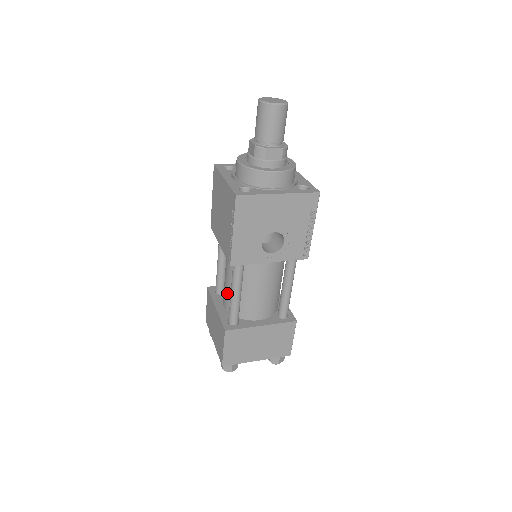
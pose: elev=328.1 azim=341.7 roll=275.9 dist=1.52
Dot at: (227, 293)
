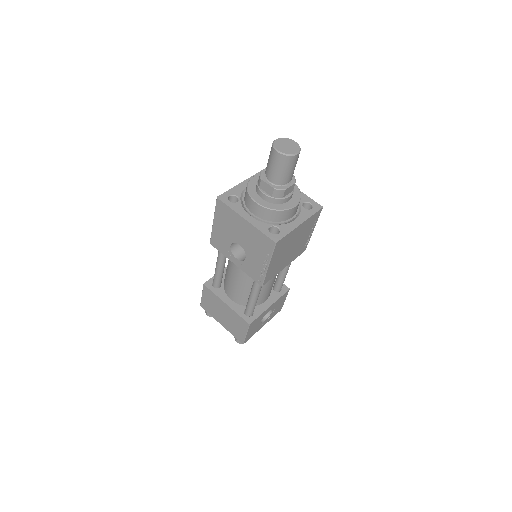
Dot at: occluded
